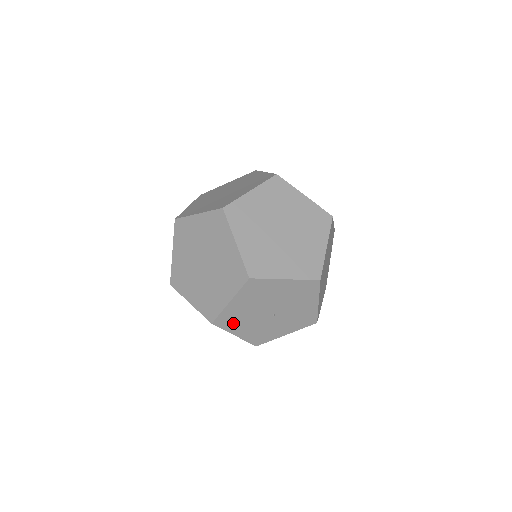
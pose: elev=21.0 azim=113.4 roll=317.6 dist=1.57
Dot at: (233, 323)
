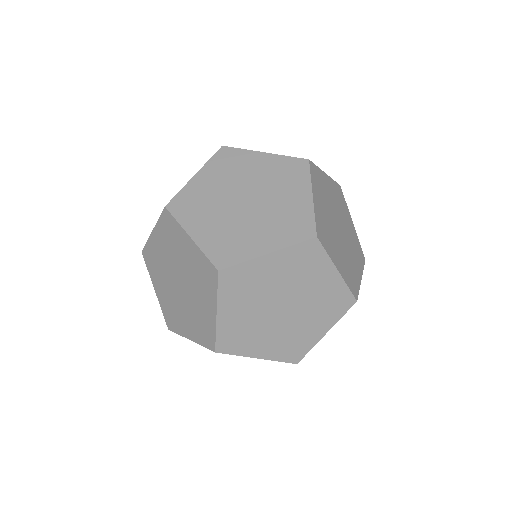
Dot at: occluded
